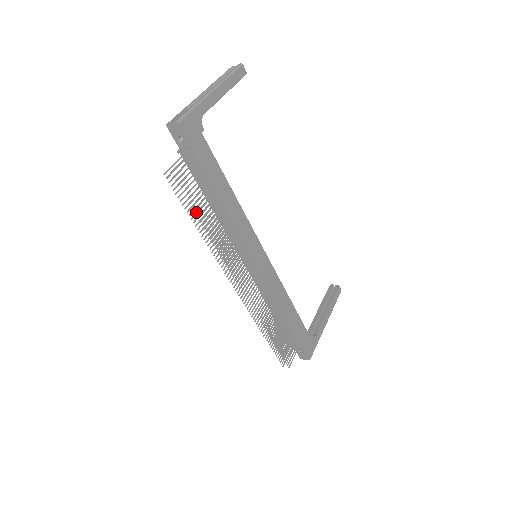
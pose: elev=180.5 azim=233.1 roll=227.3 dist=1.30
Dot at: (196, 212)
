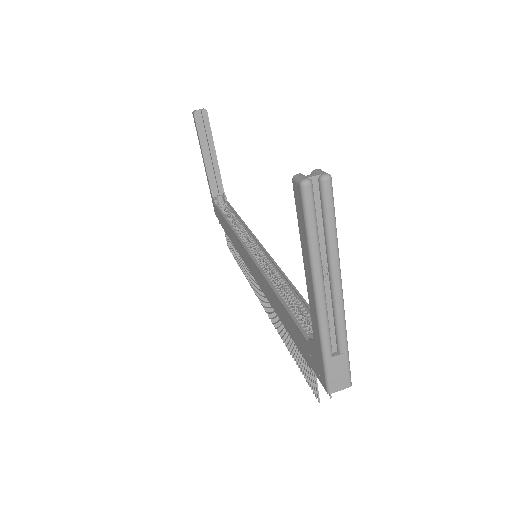
Dot at: (291, 348)
